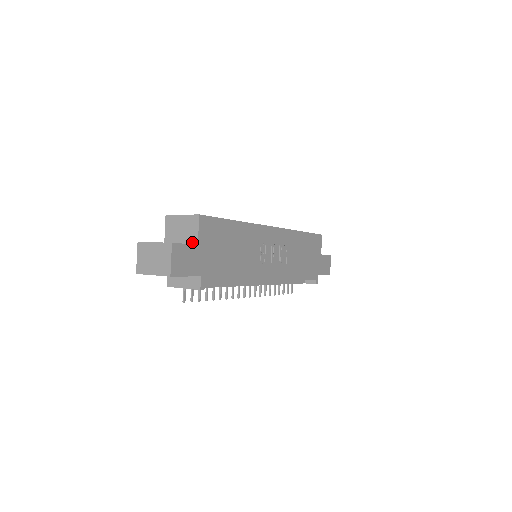
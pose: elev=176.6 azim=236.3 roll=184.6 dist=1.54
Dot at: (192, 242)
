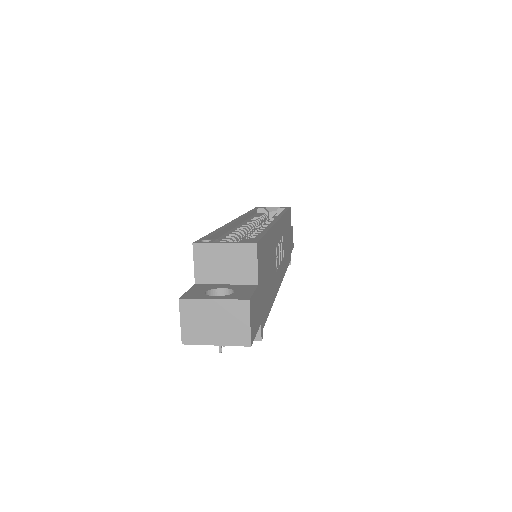
Dot at: (247, 281)
